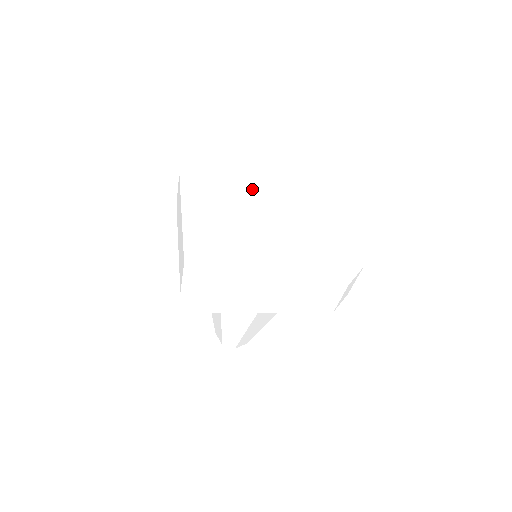
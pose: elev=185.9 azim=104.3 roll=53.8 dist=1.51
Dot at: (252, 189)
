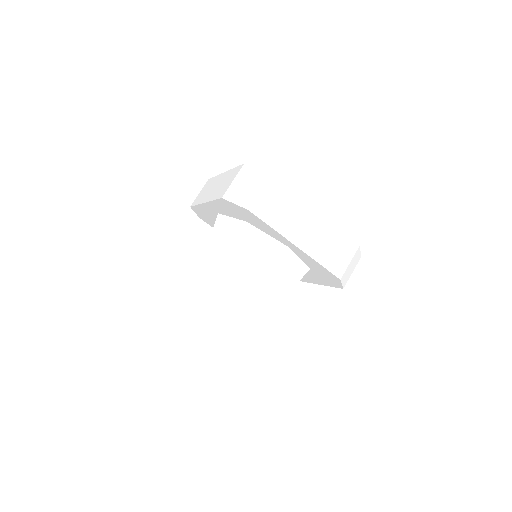
Dot at: occluded
